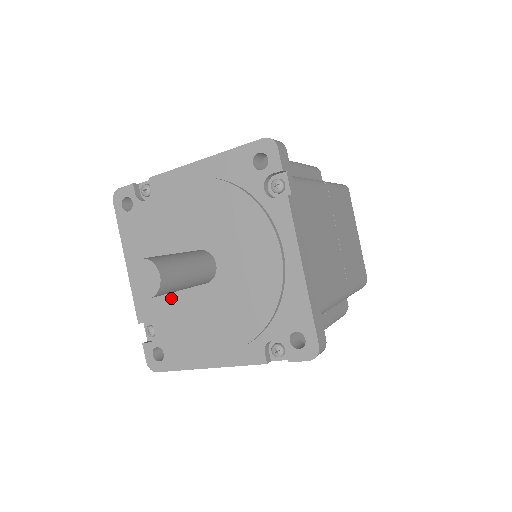
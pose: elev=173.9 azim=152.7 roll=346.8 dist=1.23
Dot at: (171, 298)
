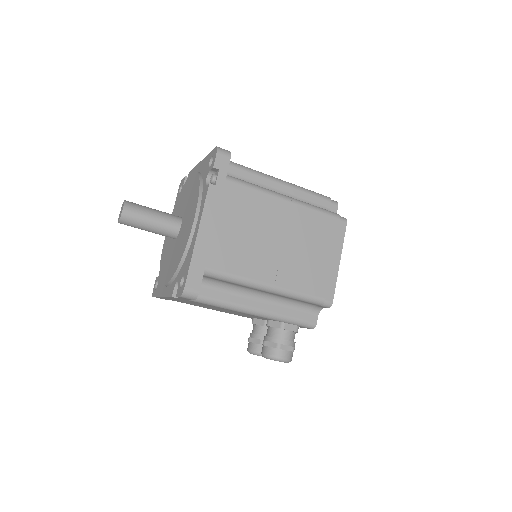
Dot at: (175, 257)
